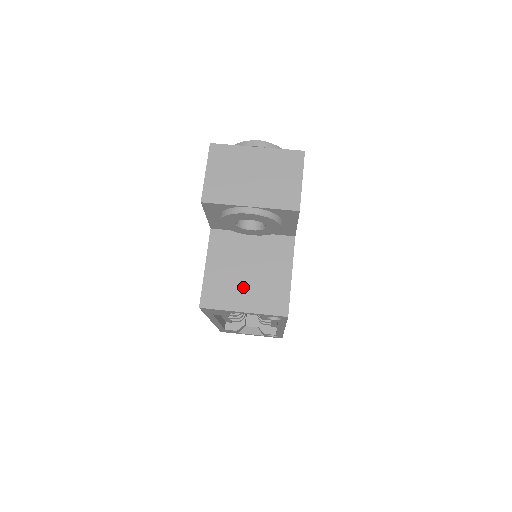
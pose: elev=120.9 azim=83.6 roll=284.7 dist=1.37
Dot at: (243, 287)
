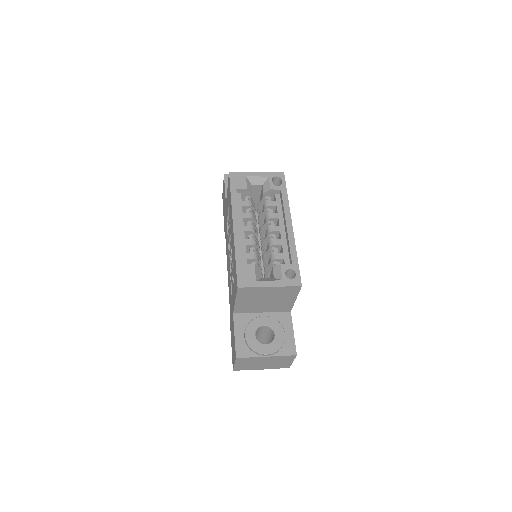
Dot at: occluded
